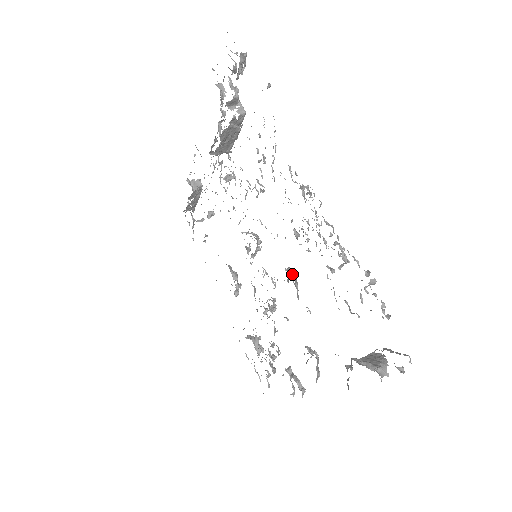
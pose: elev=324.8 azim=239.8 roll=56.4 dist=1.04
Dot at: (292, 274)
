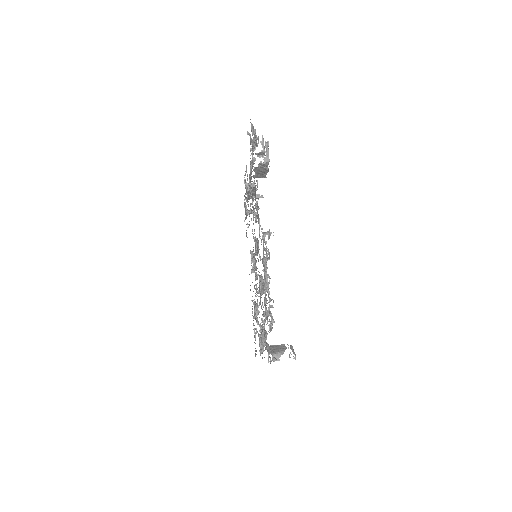
Dot at: (259, 279)
